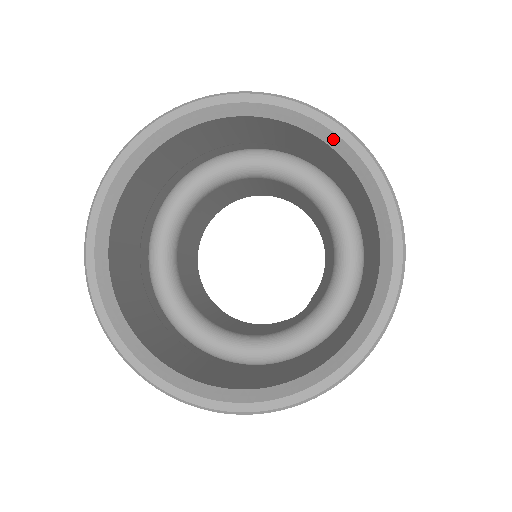
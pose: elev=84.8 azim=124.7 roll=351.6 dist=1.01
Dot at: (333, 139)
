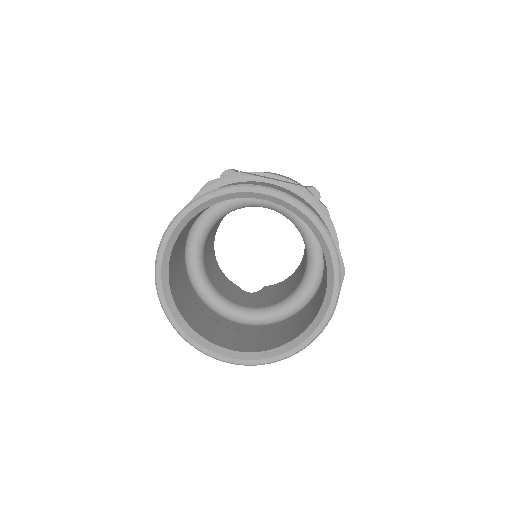
Dot at: (331, 276)
